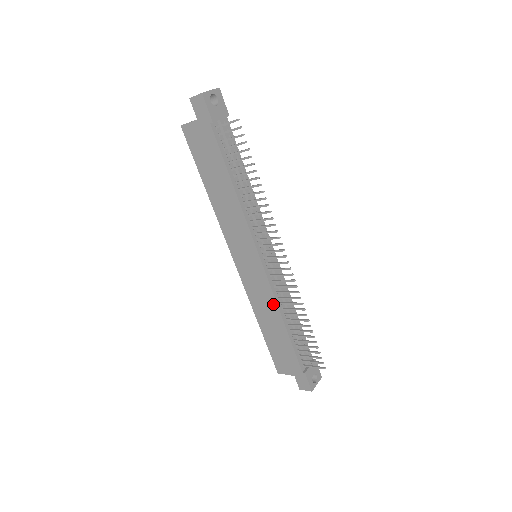
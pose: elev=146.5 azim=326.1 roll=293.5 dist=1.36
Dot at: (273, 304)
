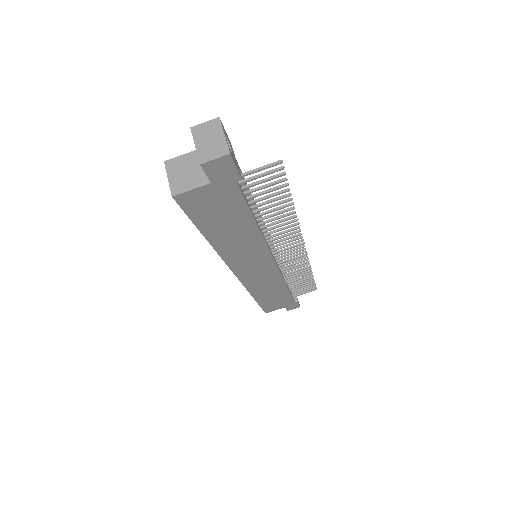
Dot at: (279, 282)
